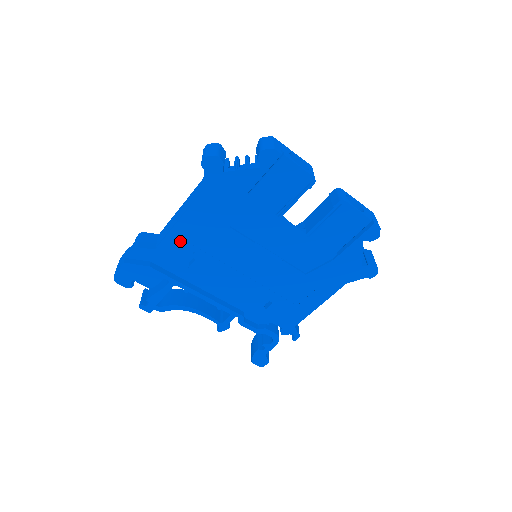
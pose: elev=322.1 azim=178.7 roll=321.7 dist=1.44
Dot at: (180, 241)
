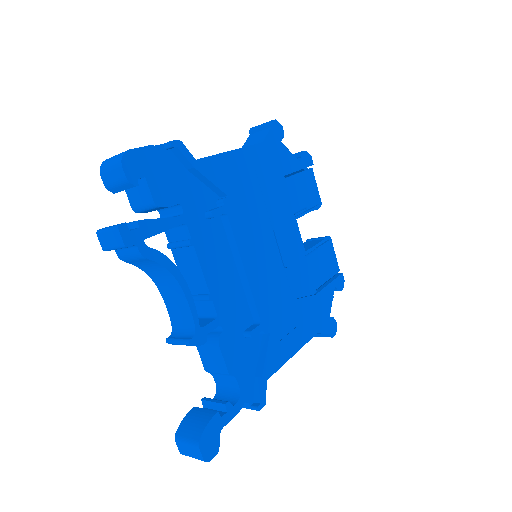
Dot at: (222, 172)
